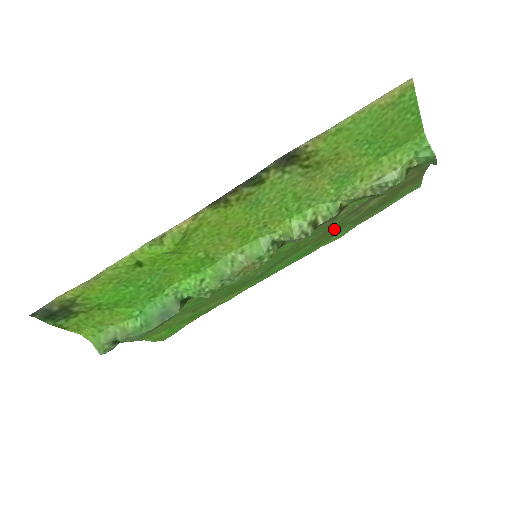
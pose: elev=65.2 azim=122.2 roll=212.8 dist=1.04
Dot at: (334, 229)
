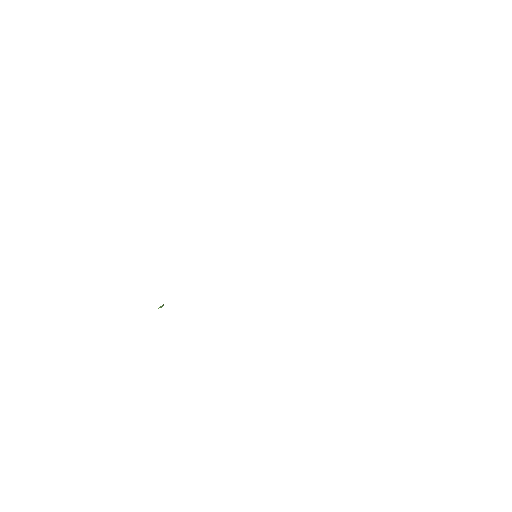
Dot at: occluded
